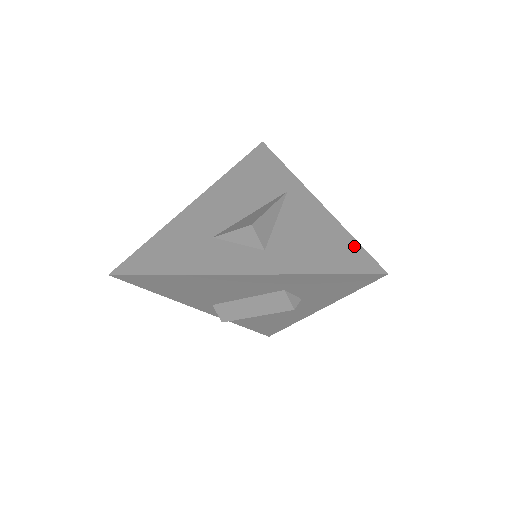
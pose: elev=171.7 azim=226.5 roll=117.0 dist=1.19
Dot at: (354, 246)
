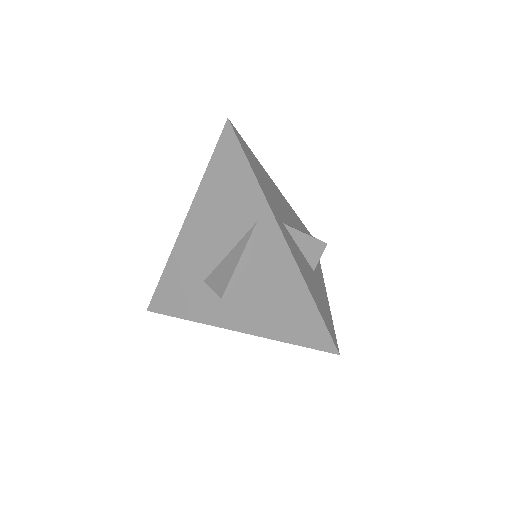
Dot at: (314, 315)
